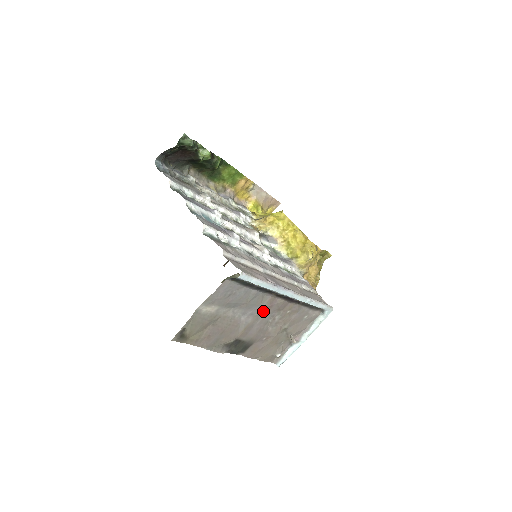
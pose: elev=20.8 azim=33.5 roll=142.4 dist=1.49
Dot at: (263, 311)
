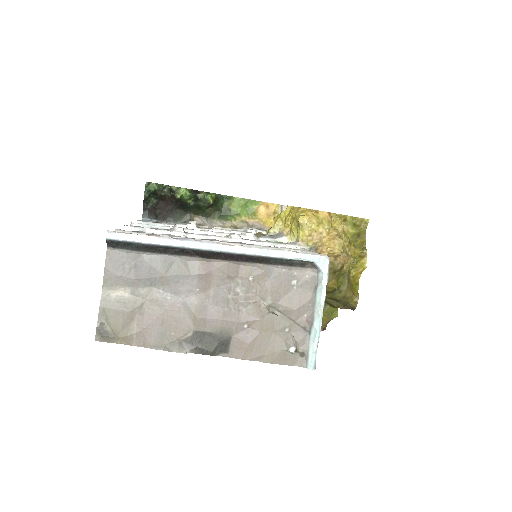
Dot at: (204, 284)
